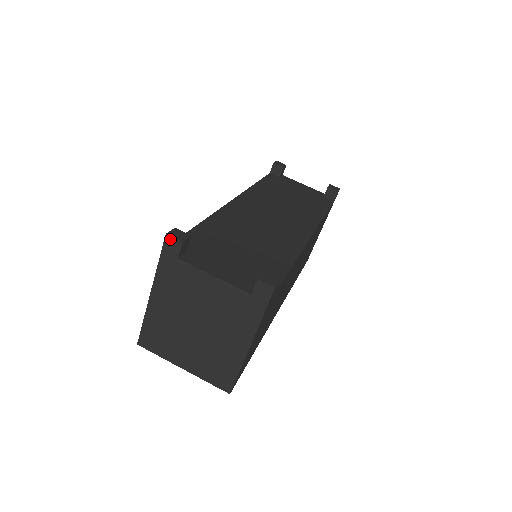
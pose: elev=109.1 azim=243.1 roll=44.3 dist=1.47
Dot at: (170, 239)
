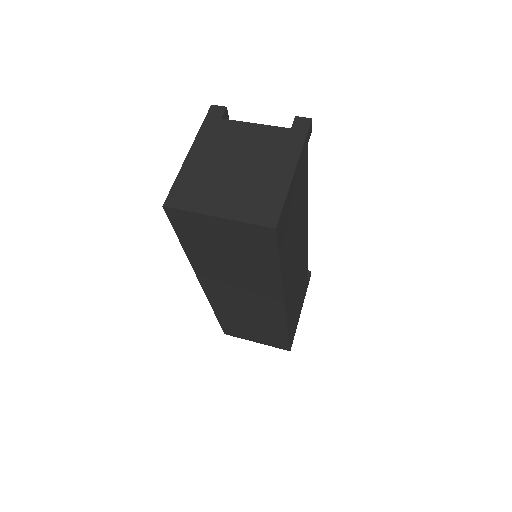
Dot at: (215, 107)
